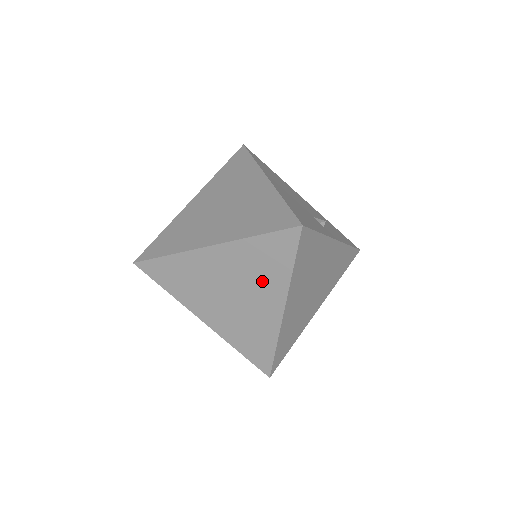
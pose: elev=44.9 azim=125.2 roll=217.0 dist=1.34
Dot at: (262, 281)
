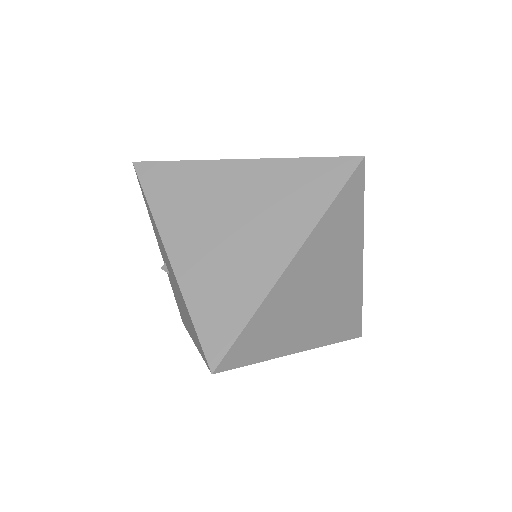
Dot at: (282, 214)
